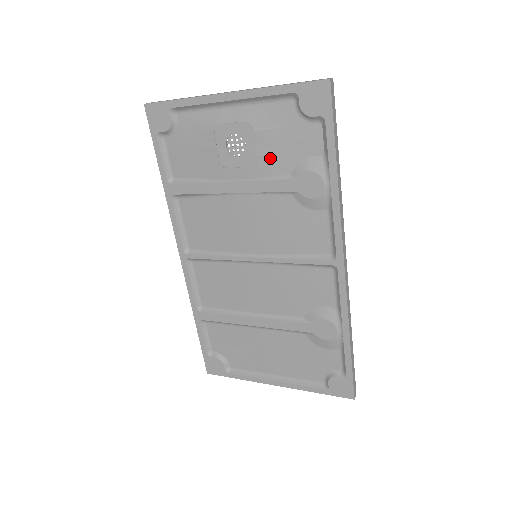
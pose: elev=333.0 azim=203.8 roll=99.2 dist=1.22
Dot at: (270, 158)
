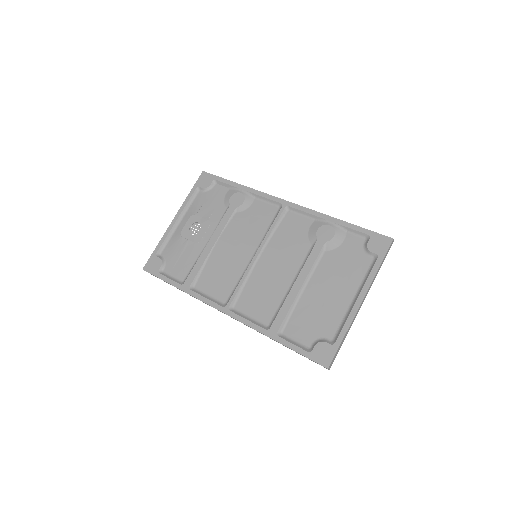
Dot at: (212, 214)
